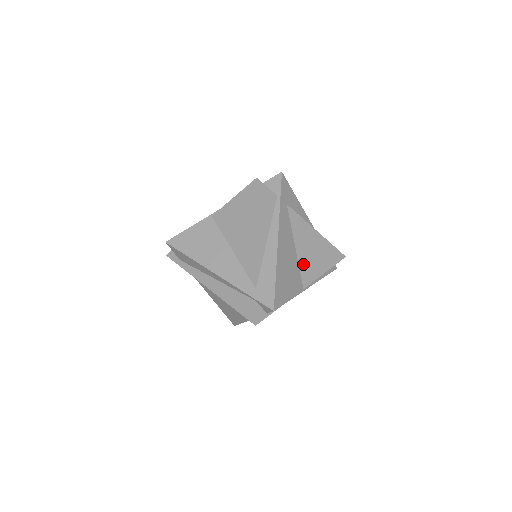
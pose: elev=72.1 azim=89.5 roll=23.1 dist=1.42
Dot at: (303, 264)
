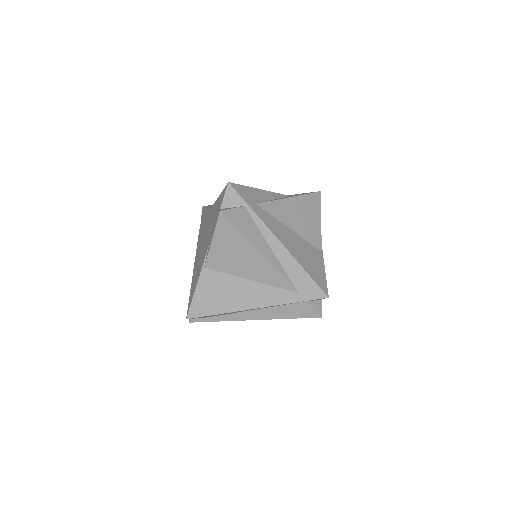
Dot at: (305, 234)
